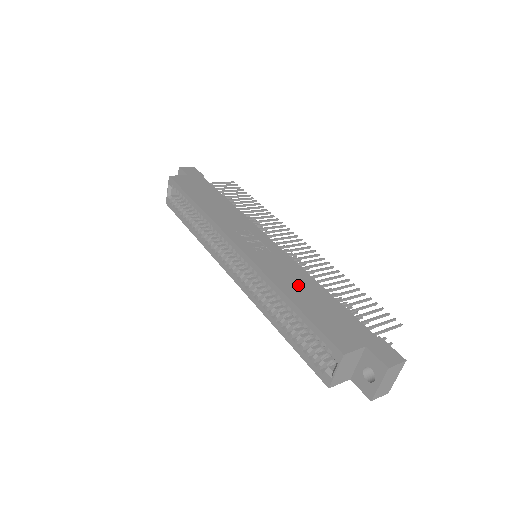
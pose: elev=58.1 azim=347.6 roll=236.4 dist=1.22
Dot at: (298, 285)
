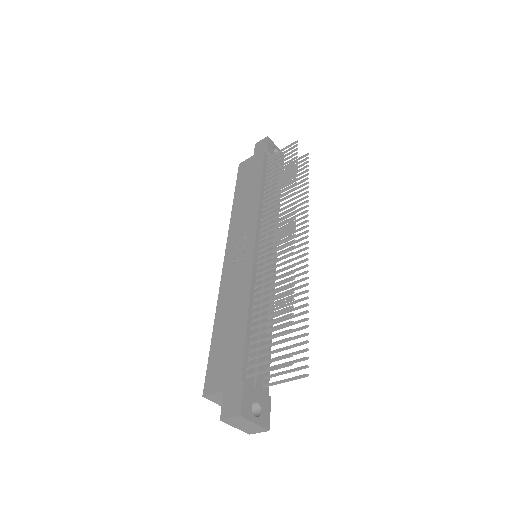
Dot at: (231, 308)
